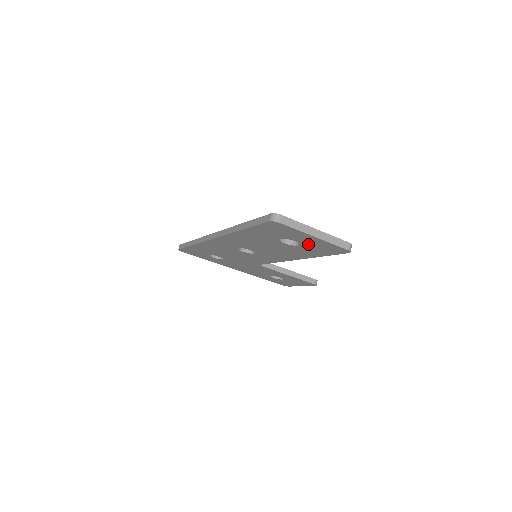
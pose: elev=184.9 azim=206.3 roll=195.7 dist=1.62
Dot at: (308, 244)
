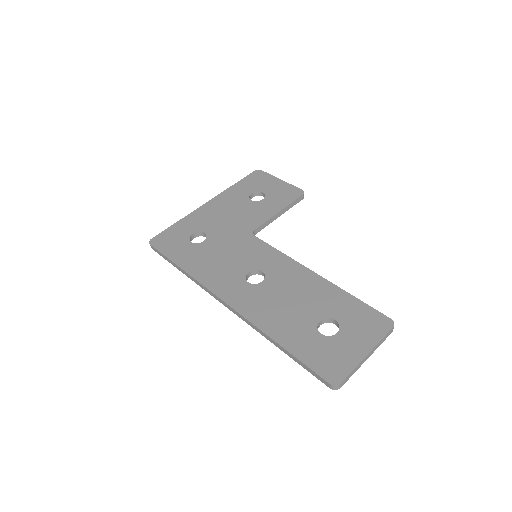
Dot at: occluded
